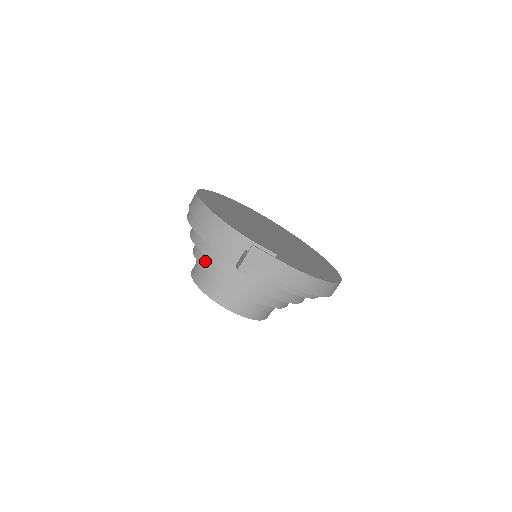
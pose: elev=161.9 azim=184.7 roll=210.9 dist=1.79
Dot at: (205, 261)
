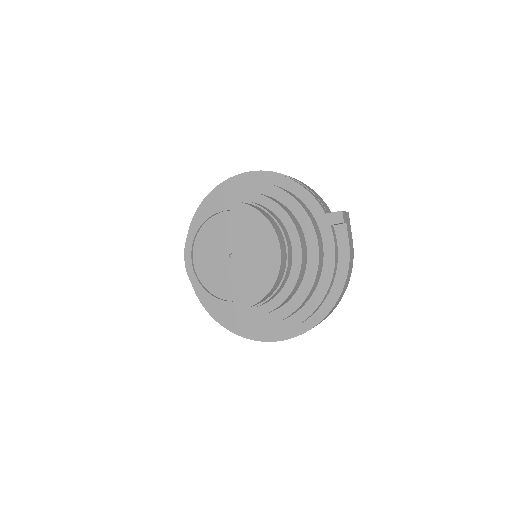
Dot at: (273, 199)
